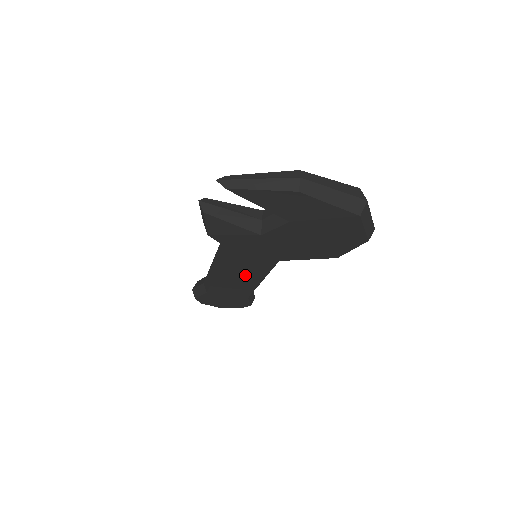
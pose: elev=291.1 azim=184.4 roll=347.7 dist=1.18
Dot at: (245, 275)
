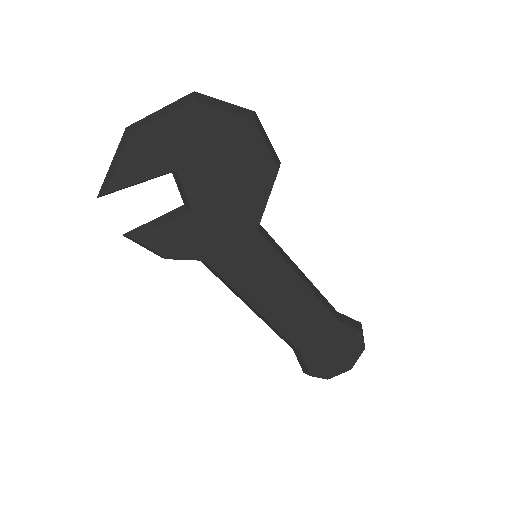
Dot at: (276, 285)
